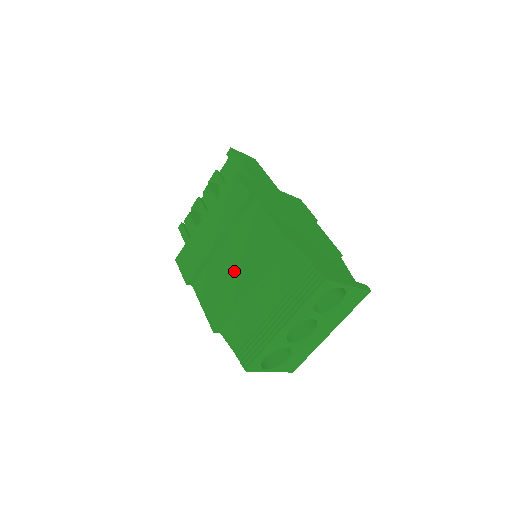
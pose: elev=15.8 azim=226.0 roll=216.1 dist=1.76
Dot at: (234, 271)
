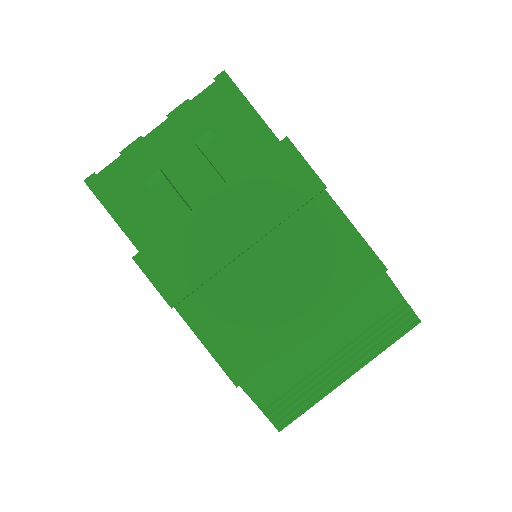
Dot at: (281, 298)
